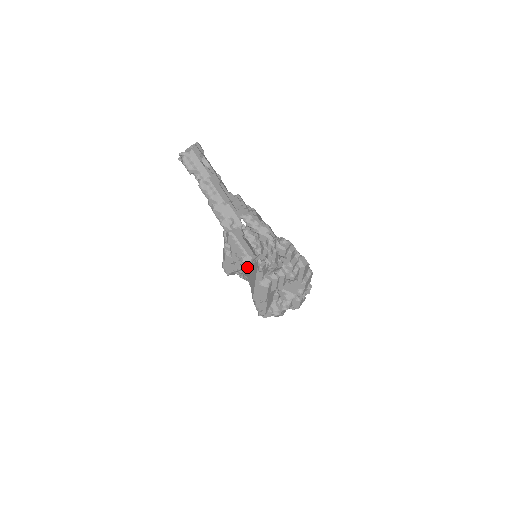
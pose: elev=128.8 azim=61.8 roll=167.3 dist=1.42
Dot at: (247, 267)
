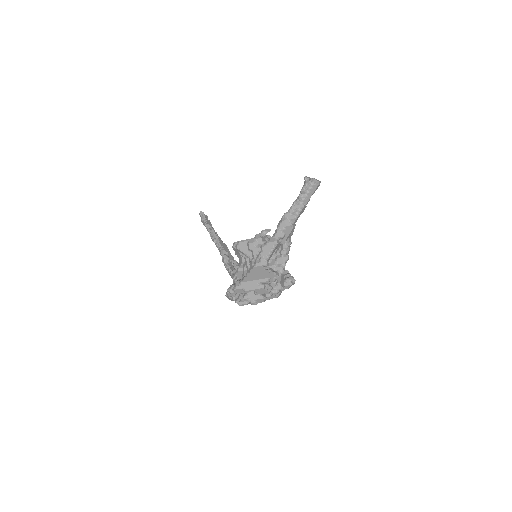
Dot at: (259, 265)
